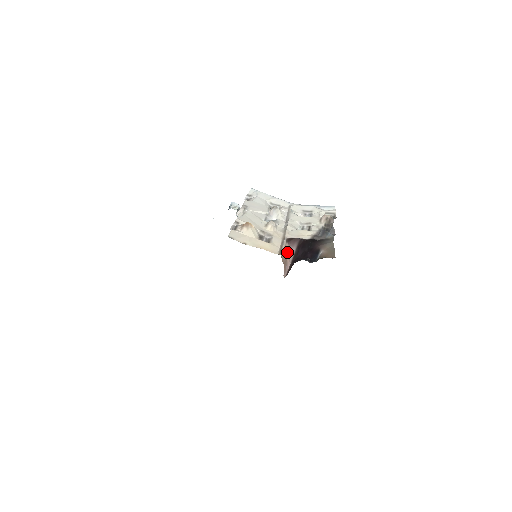
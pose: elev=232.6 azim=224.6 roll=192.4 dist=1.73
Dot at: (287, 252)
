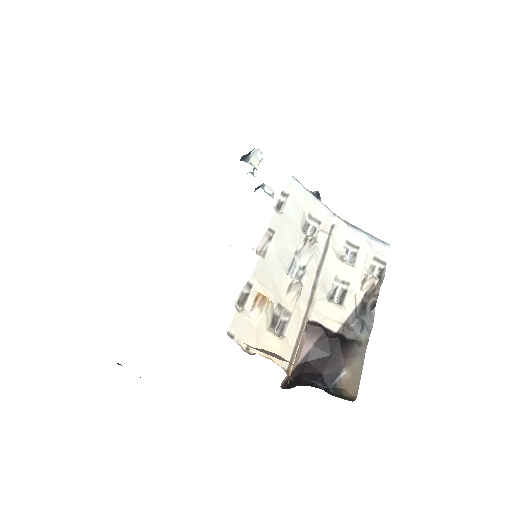
Dot at: (300, 349)
